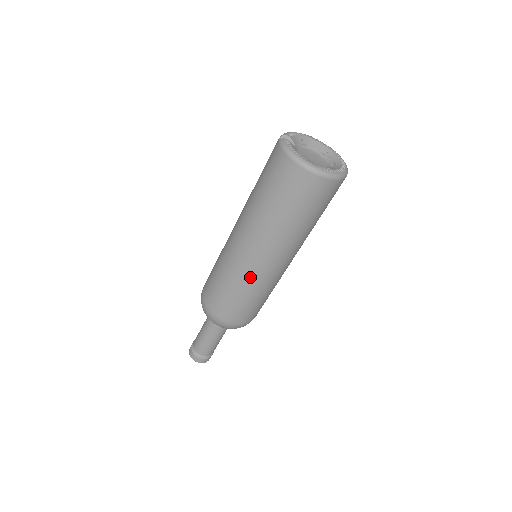
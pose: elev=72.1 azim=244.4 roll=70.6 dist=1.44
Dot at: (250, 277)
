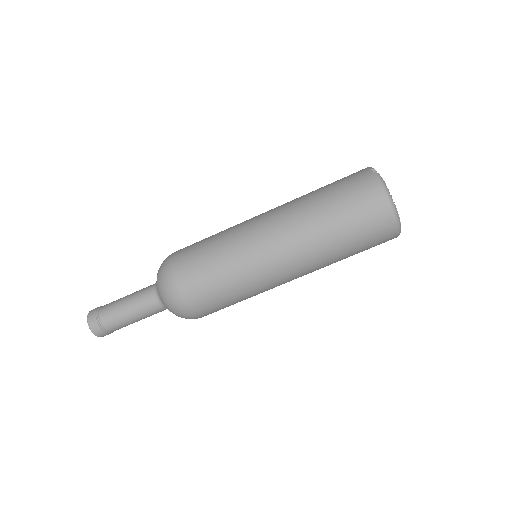
Dot at: (258, 277)
